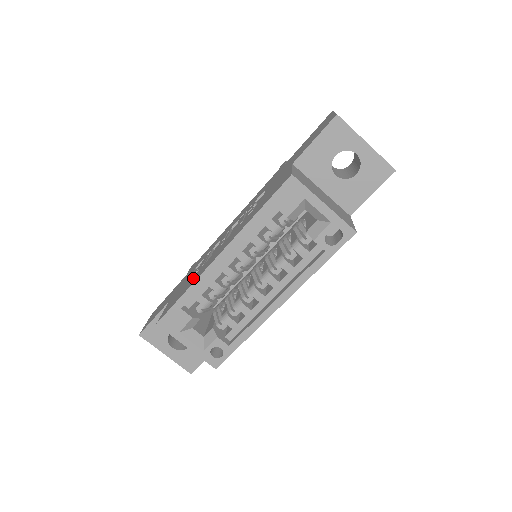
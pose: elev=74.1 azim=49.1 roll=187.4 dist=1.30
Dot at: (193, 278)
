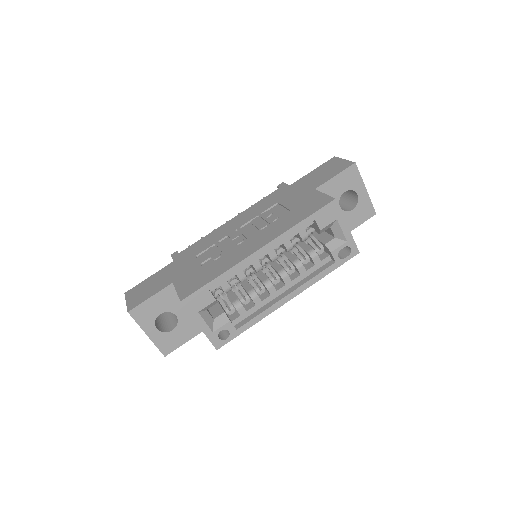
Dot at: (218, 265)
